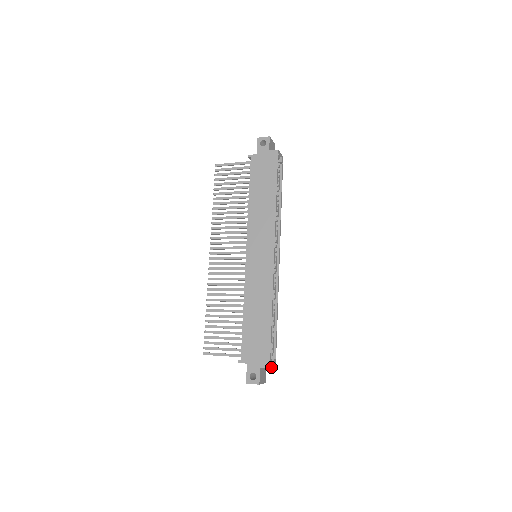
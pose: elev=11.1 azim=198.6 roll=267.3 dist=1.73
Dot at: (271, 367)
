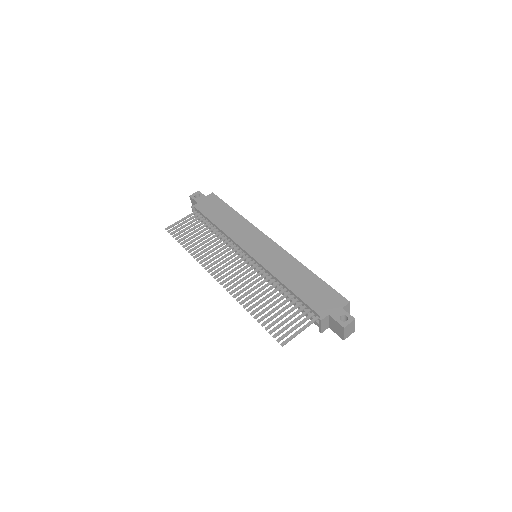
Dot at: (349, 305)
